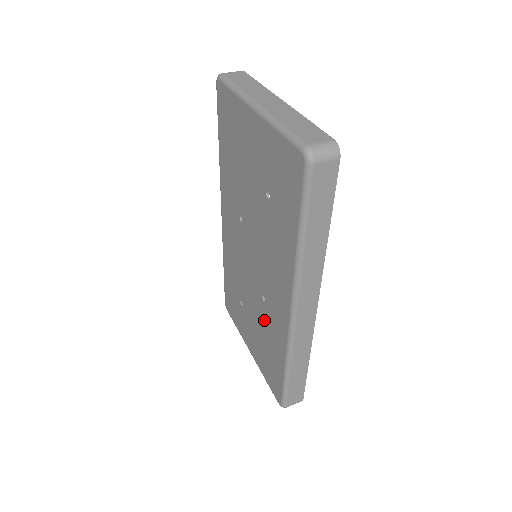
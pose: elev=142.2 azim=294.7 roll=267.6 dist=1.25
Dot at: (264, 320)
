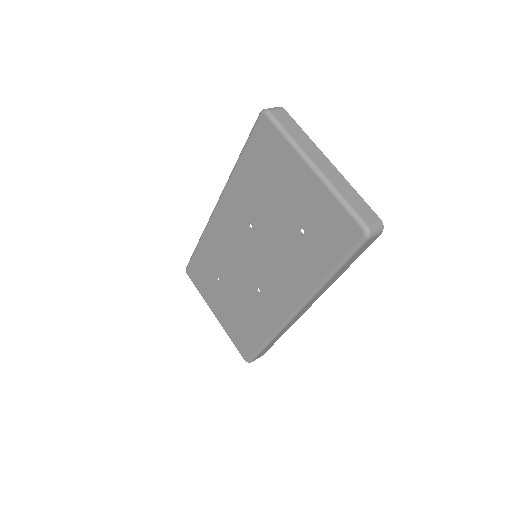
Dot at: (251, 303)
